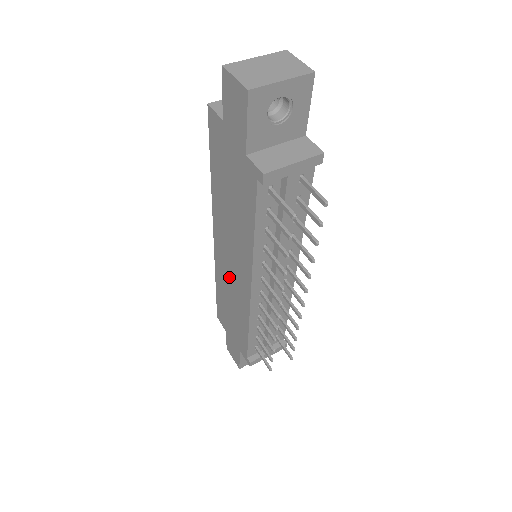
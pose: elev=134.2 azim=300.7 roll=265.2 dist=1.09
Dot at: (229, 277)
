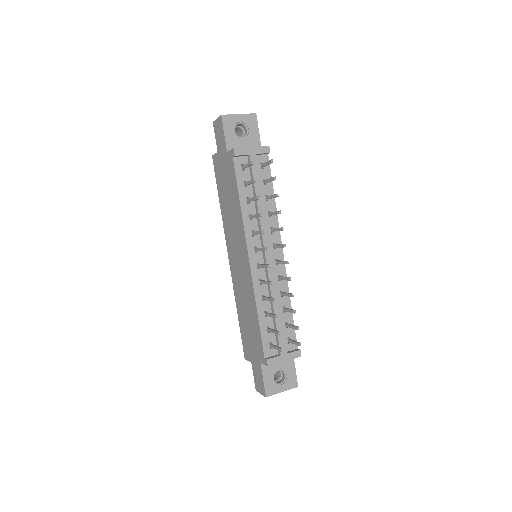
Dot at: (240, 279)
